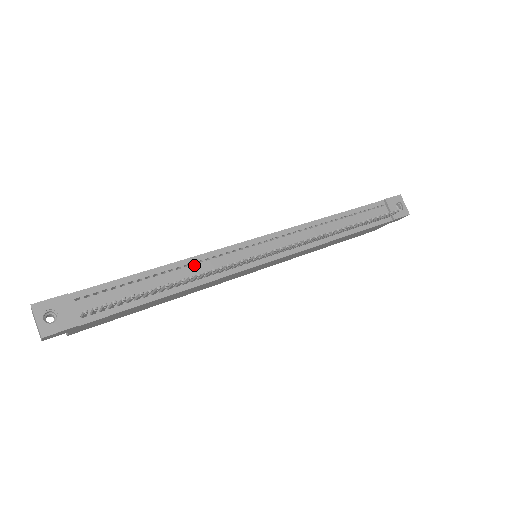
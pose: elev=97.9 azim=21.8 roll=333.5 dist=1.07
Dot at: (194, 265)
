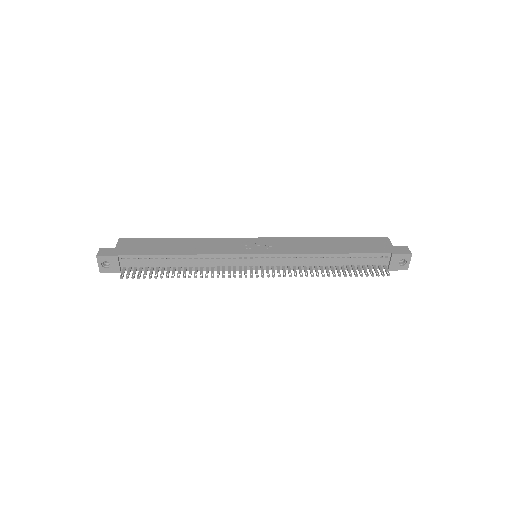
Dot at: (202, 259)
